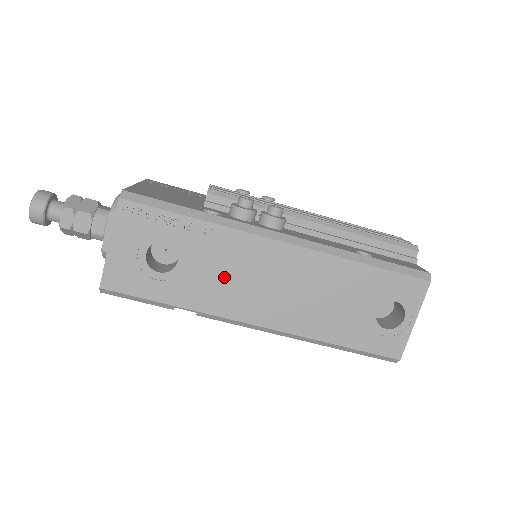
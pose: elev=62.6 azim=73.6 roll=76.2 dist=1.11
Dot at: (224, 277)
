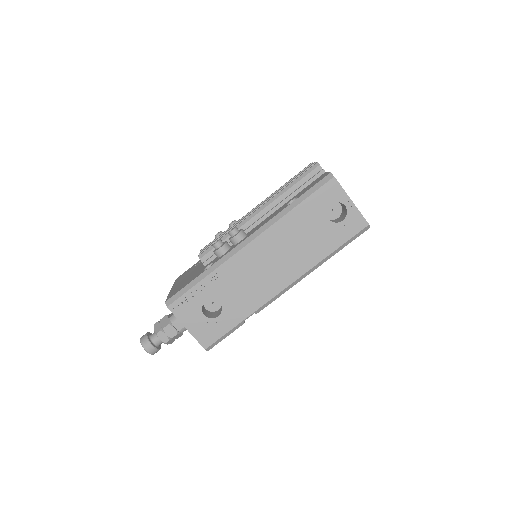
Dot at: (245, 286)
